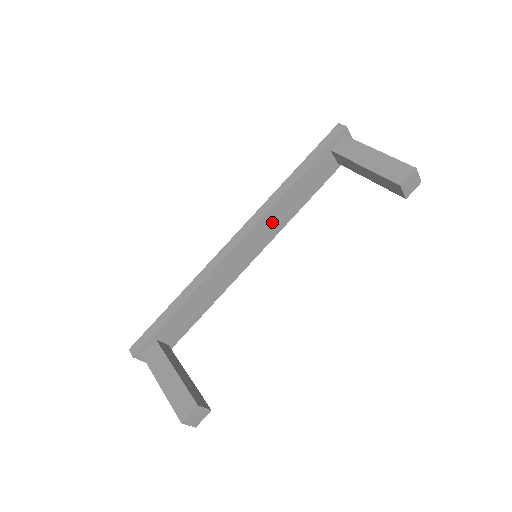
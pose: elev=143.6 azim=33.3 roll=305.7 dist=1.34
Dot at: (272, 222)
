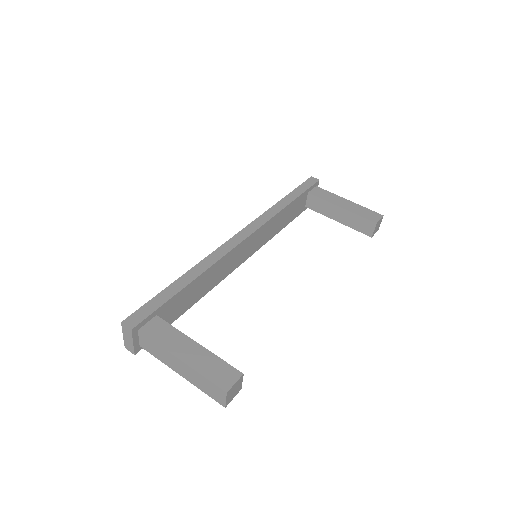
Dot at: (265, 233)
